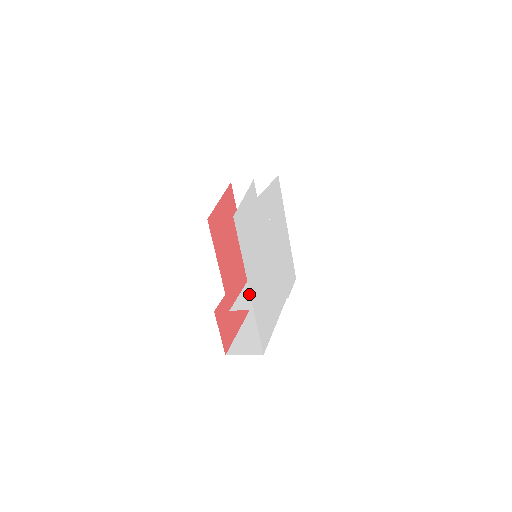
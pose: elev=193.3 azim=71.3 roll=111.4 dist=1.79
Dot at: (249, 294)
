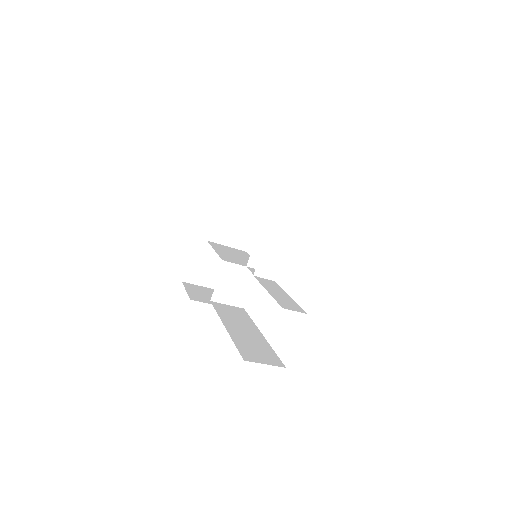
Dot at: (280, 295)
